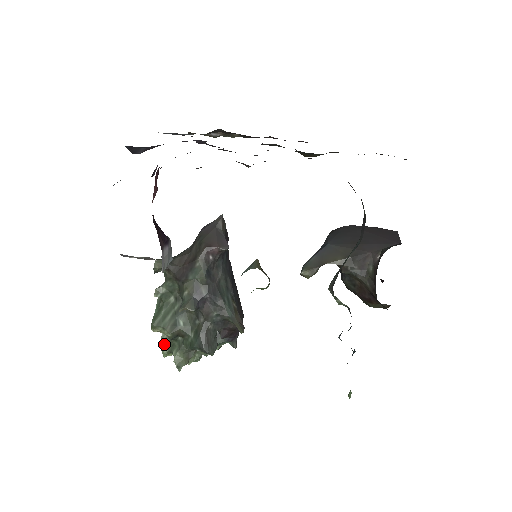
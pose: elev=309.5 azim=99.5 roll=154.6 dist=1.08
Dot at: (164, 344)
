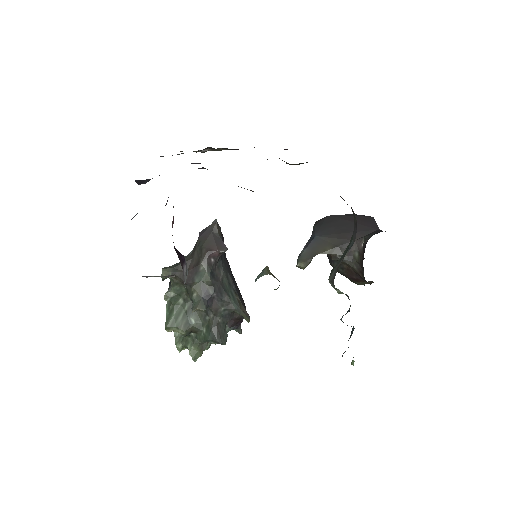
Dot at: (177, 340)
